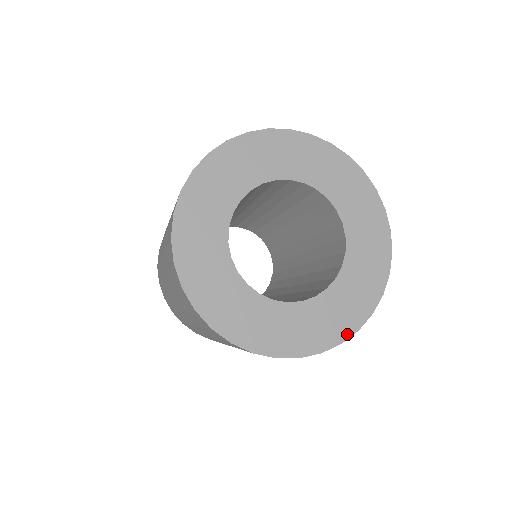
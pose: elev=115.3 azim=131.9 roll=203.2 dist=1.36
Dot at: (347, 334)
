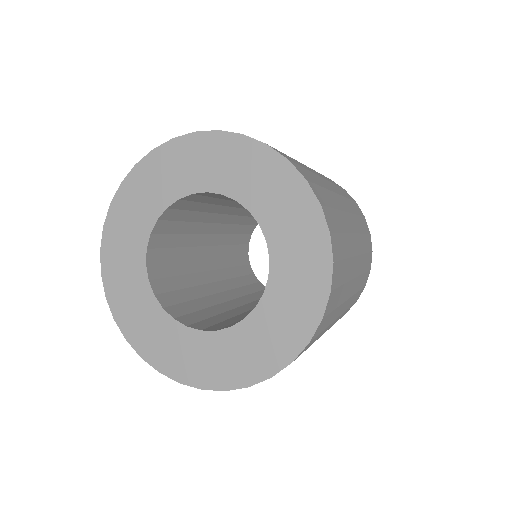
Dot at: (321, 305)
